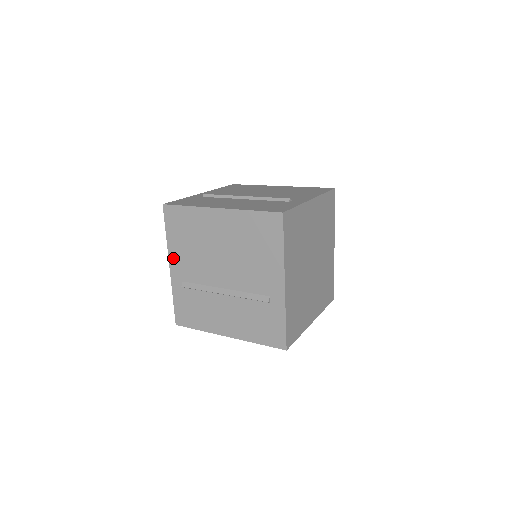
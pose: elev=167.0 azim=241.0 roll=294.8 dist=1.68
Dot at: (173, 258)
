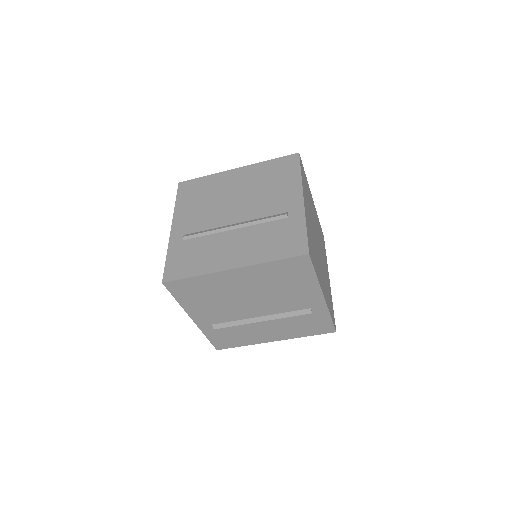
Dot at: (178, 219)
